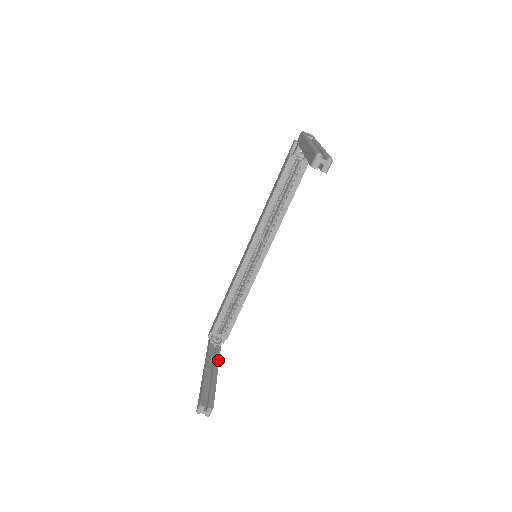
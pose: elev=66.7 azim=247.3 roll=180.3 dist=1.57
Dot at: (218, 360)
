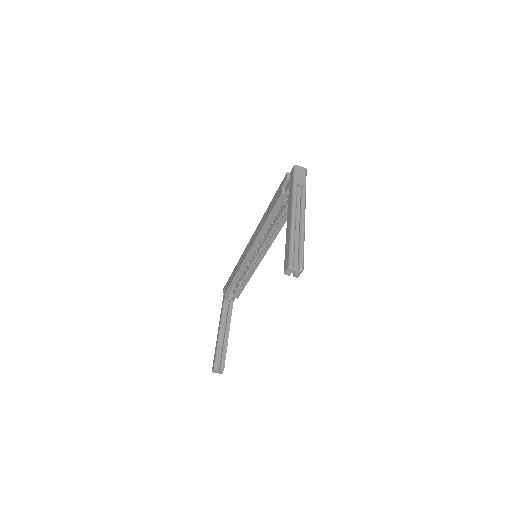
Dot at: (230, 319)
